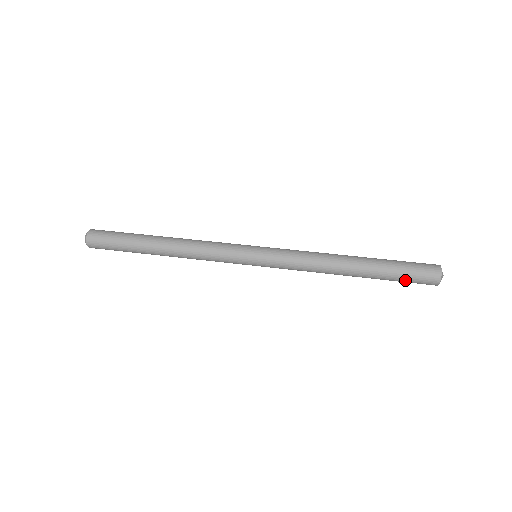
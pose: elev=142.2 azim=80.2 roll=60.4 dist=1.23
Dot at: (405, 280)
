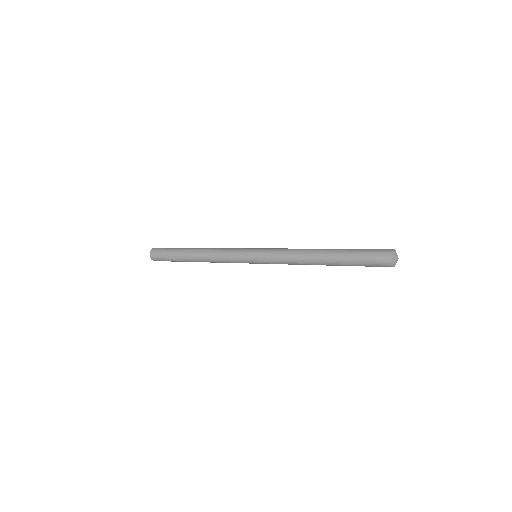
Dot at: (364, 254)
